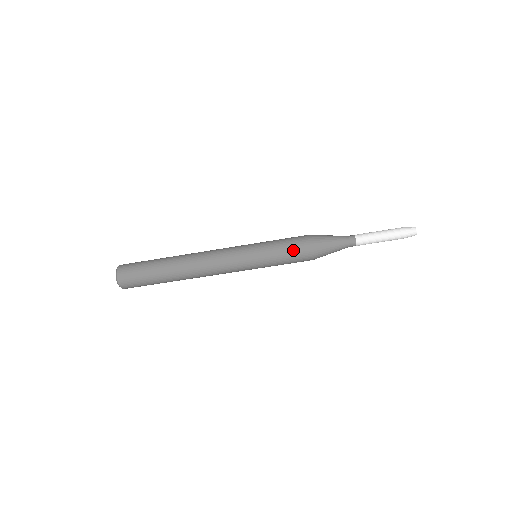
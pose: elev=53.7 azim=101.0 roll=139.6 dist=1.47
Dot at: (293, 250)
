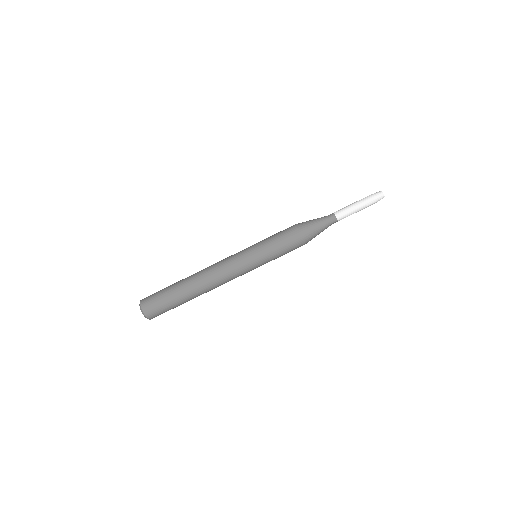
Dot at: (281, 232)
